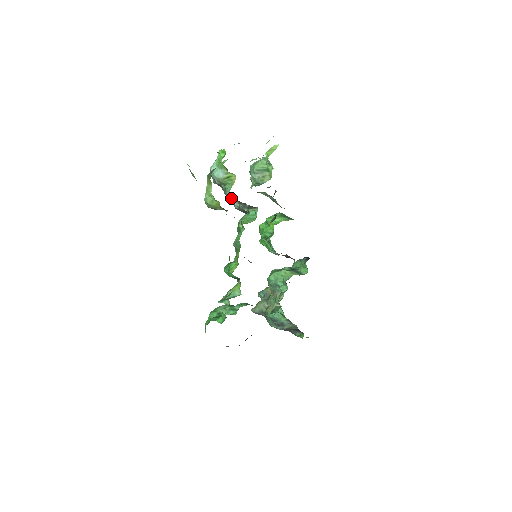
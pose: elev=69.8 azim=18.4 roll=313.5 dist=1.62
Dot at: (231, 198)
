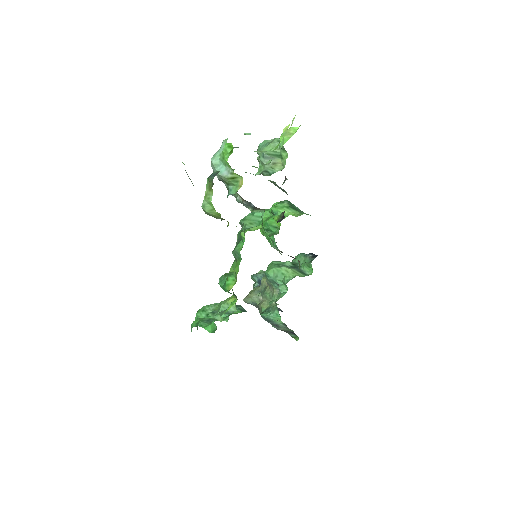
Dot at: (234, 196)
